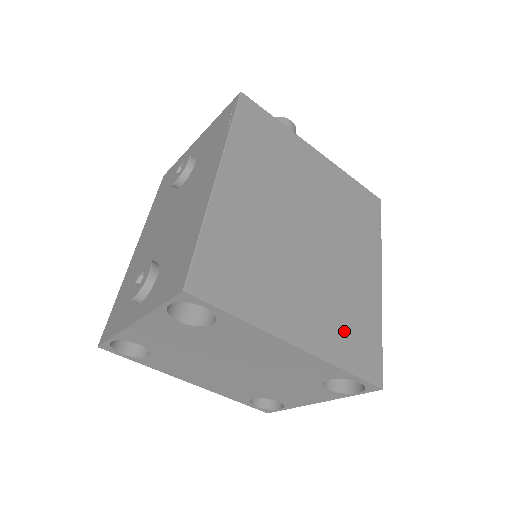
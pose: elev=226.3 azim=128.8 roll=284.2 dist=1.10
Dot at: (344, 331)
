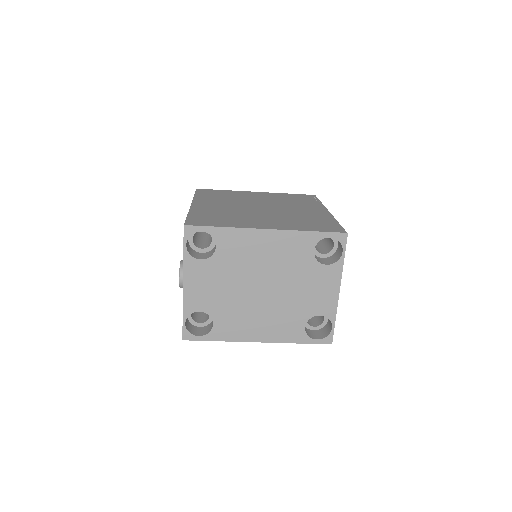
Dot at: (303, 223)
